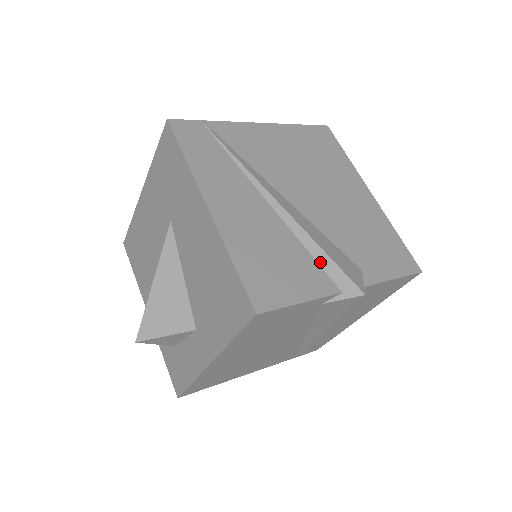
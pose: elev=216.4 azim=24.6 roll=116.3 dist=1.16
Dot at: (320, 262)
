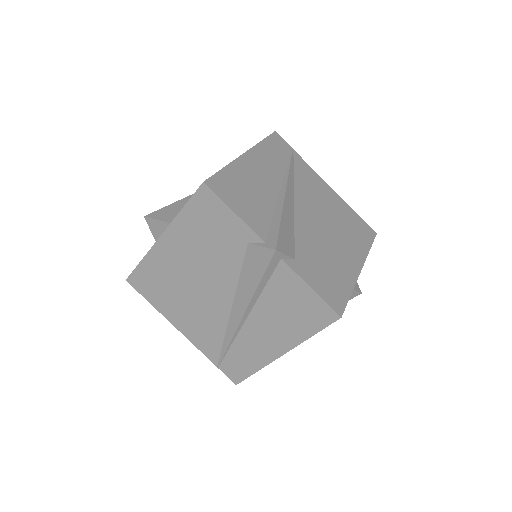
Dot at: (272, 224)
